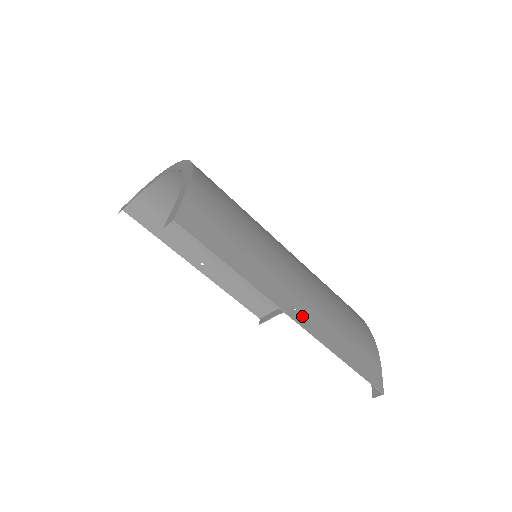
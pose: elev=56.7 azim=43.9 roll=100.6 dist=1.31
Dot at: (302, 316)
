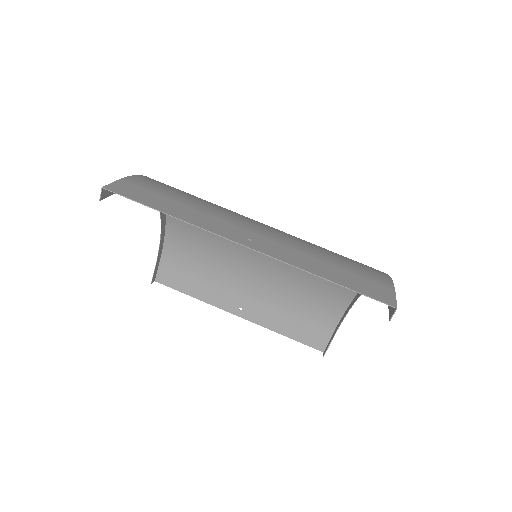
Dot at: (260, 246)
